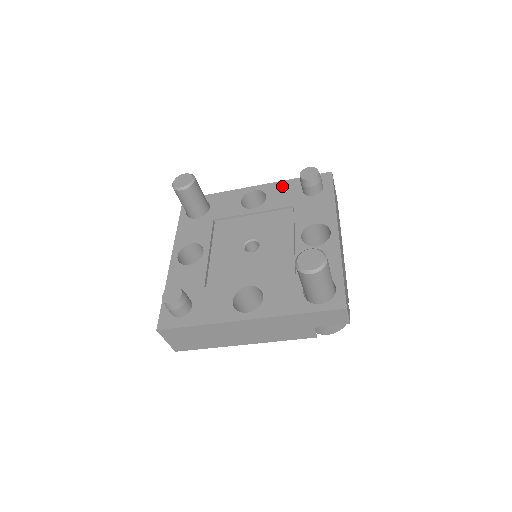
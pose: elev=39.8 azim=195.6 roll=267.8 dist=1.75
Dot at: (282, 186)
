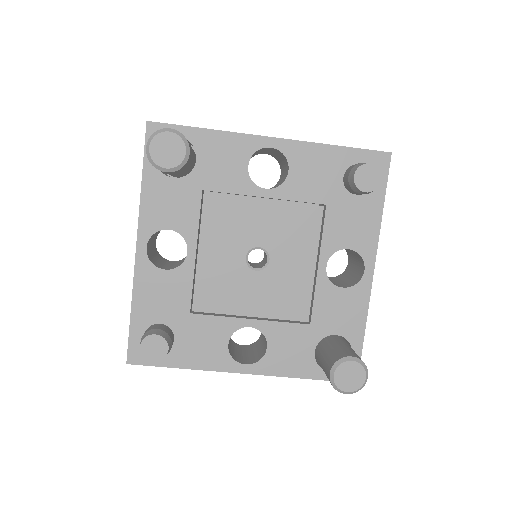
Dot at: (315, 156)
